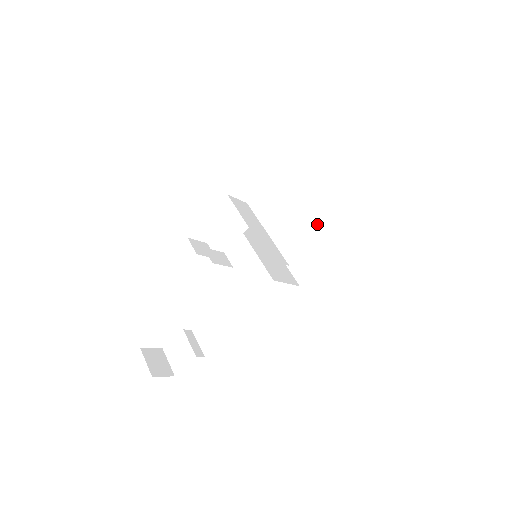
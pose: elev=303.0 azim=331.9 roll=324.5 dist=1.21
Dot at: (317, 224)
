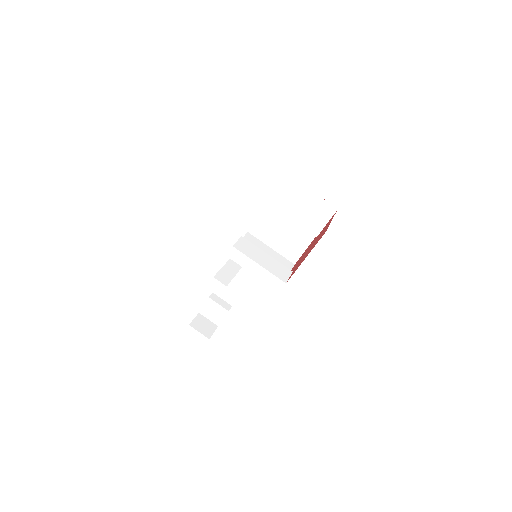
Dot at: (291, 223)
